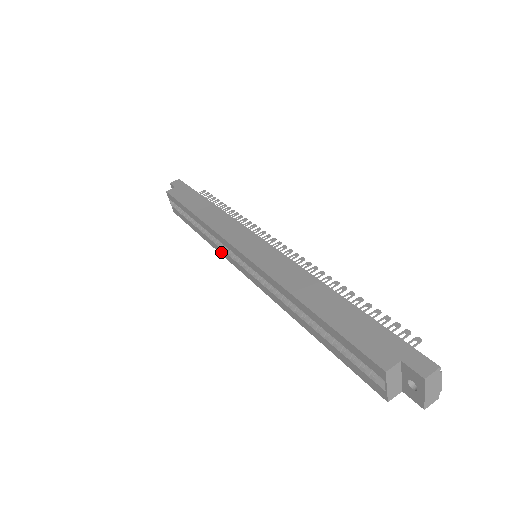
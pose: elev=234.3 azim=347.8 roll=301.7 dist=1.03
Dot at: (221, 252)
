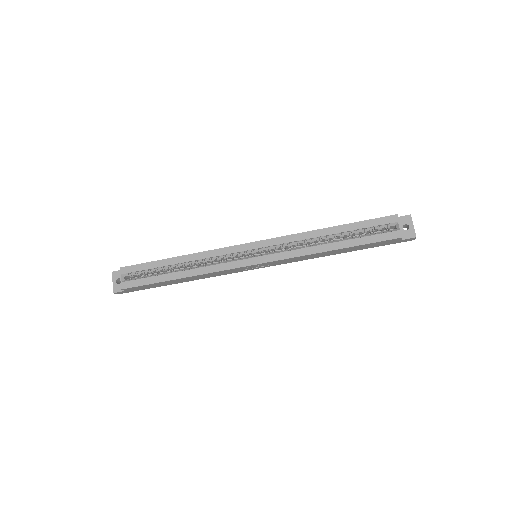
Dot at: (218, 268)
